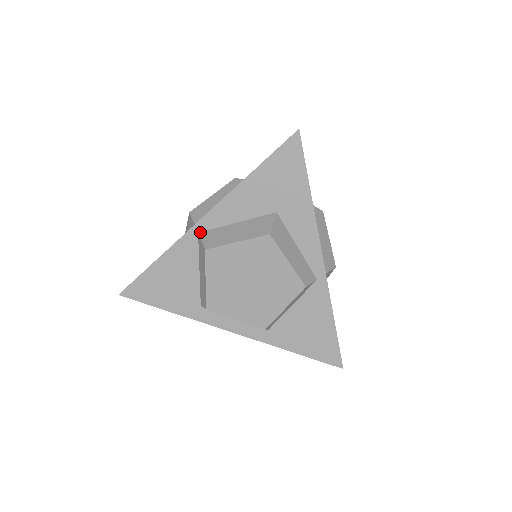
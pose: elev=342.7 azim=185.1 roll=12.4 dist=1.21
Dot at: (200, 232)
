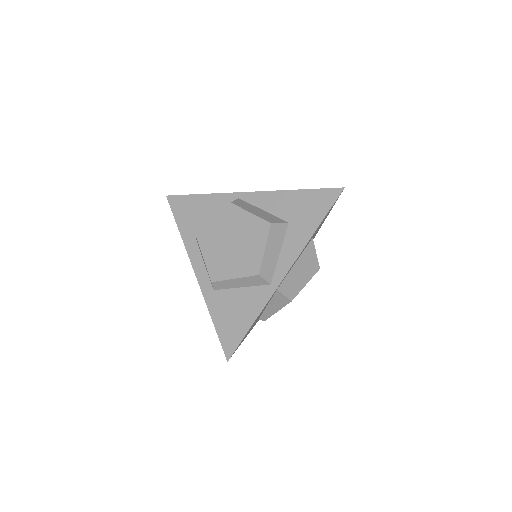
Dot at: (240, 198)
